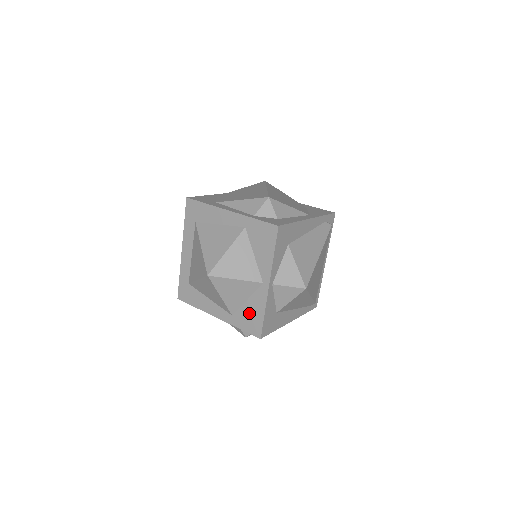
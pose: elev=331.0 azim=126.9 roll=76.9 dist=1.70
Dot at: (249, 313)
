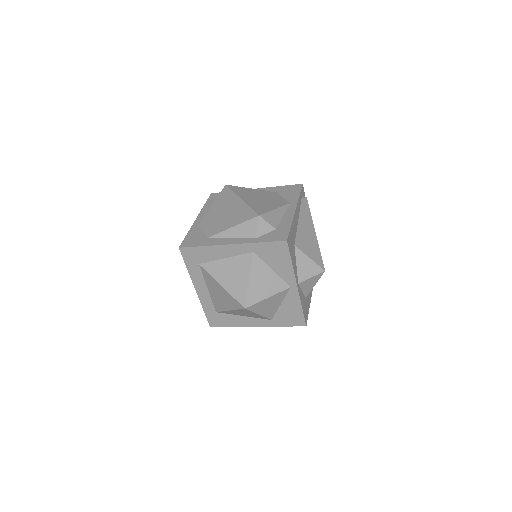
Dot at: (287, 313)
